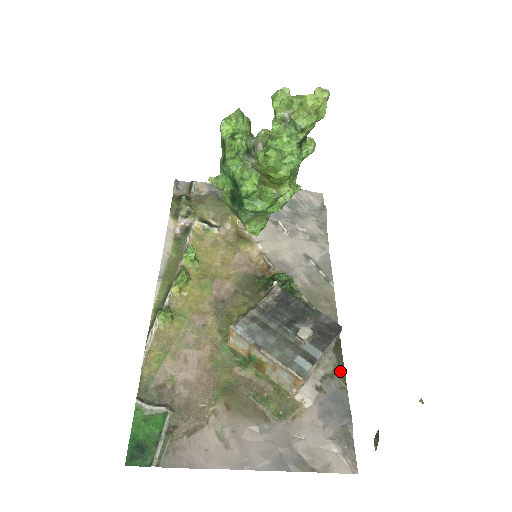
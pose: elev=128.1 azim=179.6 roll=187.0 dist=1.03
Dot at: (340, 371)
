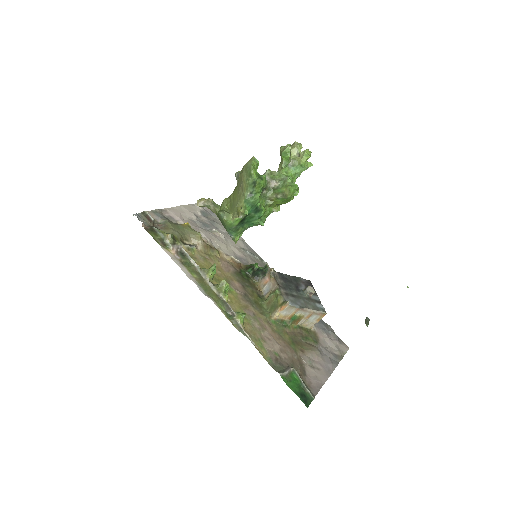
Dot at: occluded
